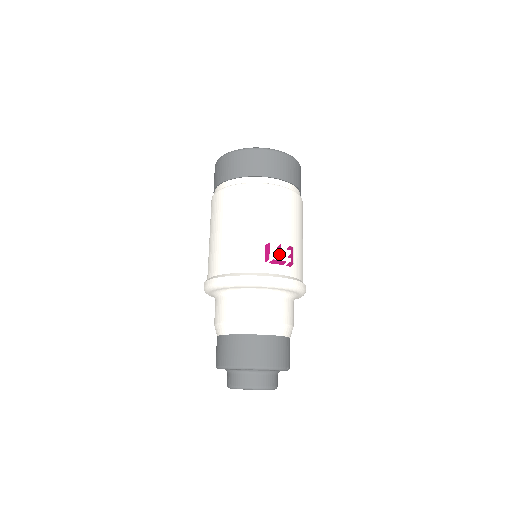
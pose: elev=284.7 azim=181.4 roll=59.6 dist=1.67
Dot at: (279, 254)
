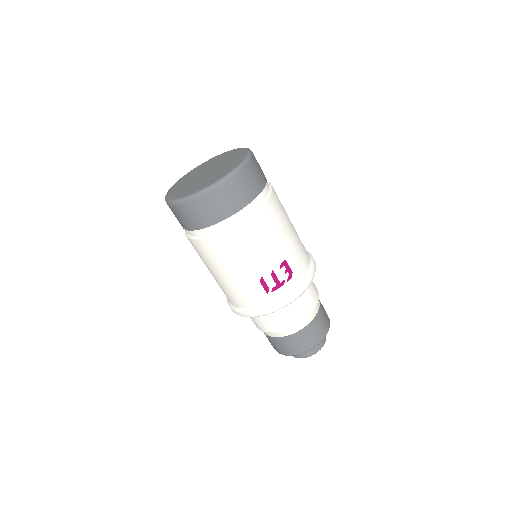
Dot at: (276, 279)
